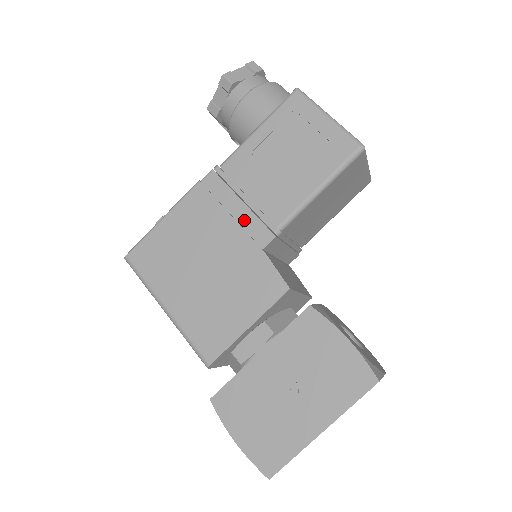
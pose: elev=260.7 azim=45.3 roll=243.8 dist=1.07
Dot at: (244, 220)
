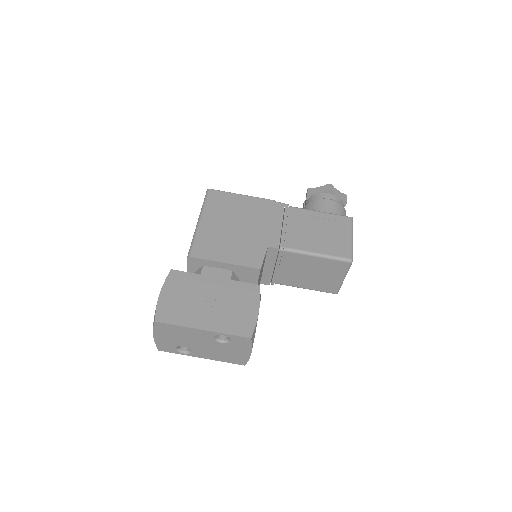
Dot at: (274, 230)
